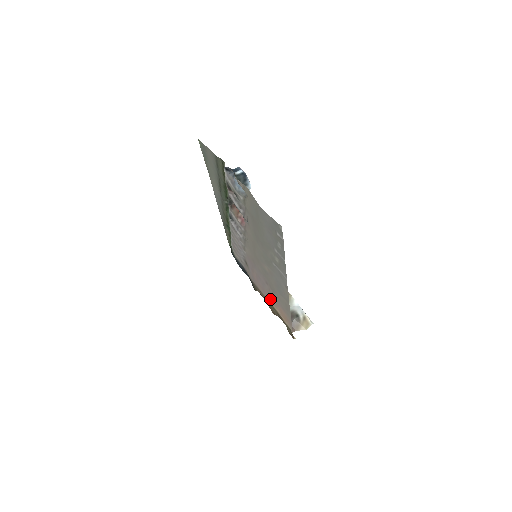
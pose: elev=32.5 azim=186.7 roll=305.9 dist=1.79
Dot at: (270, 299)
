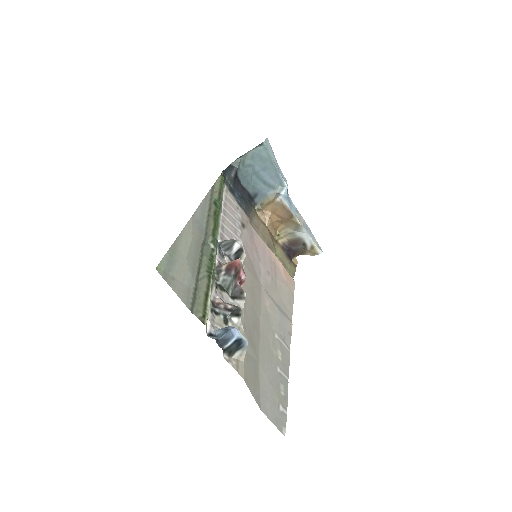
Dot at: (272, 258)
